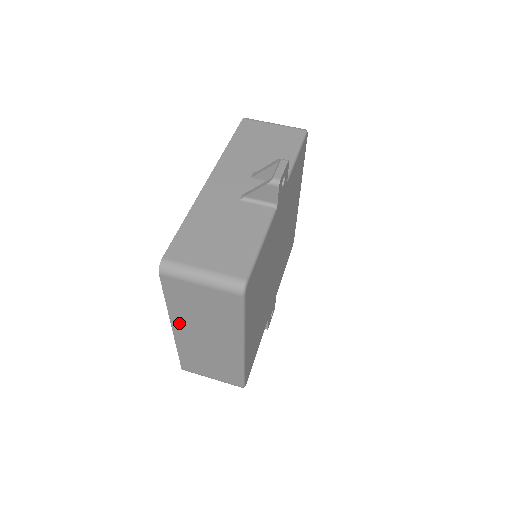
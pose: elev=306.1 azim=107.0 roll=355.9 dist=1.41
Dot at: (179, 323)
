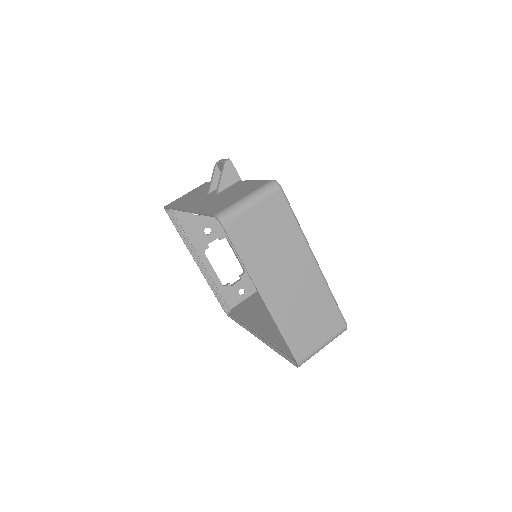
Dot at: (263, 281)
